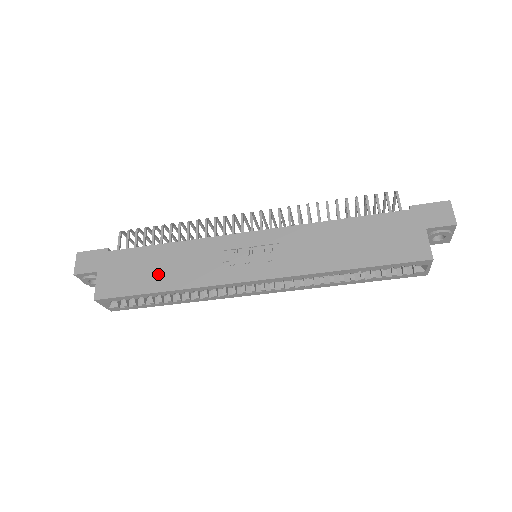
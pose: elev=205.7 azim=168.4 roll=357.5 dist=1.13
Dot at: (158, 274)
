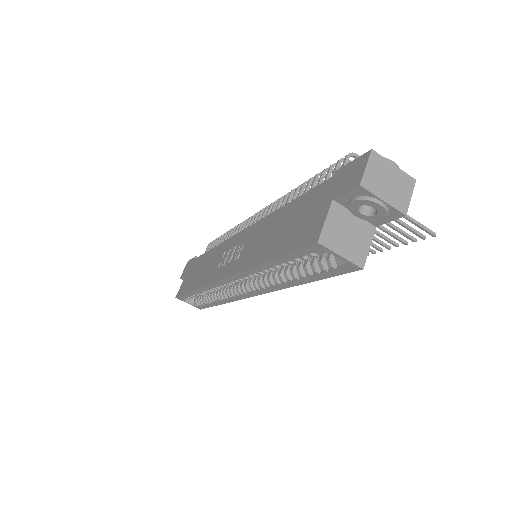
Dot at: (198, 276)
